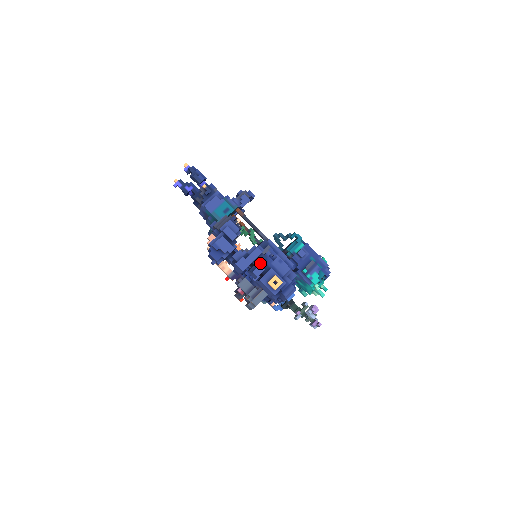
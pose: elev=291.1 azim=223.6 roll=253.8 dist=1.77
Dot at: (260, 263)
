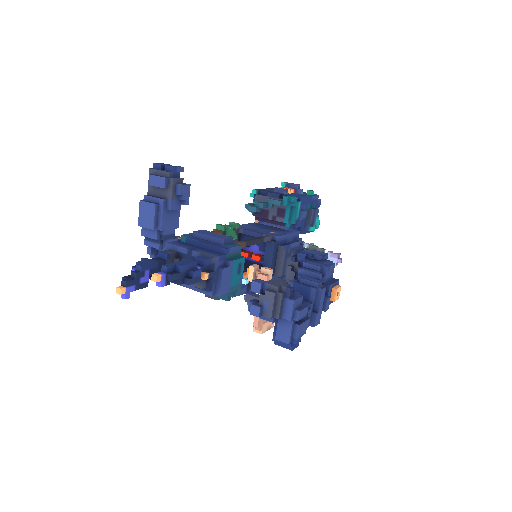
Dot at: occluded
